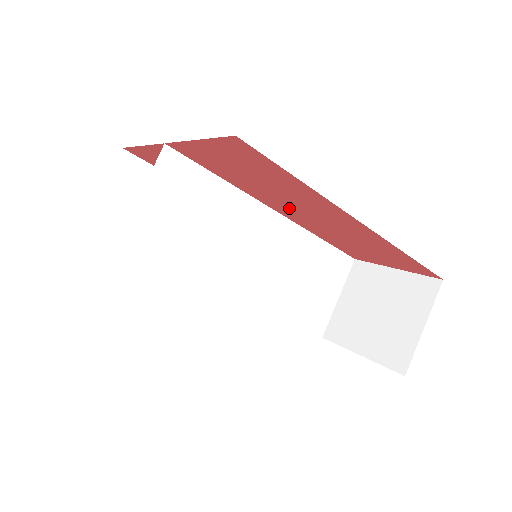
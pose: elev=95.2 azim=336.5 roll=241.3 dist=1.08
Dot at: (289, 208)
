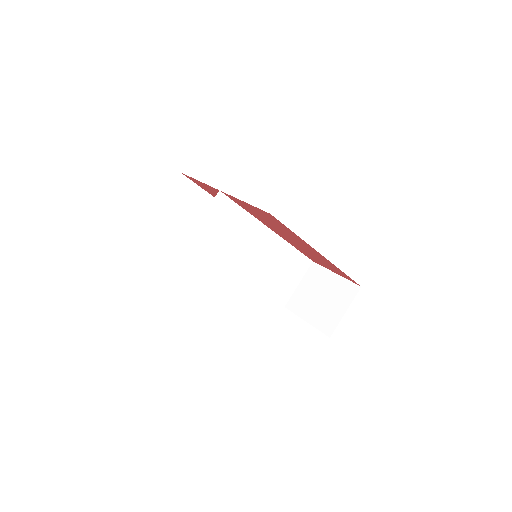
Dot at: (282, 234)
